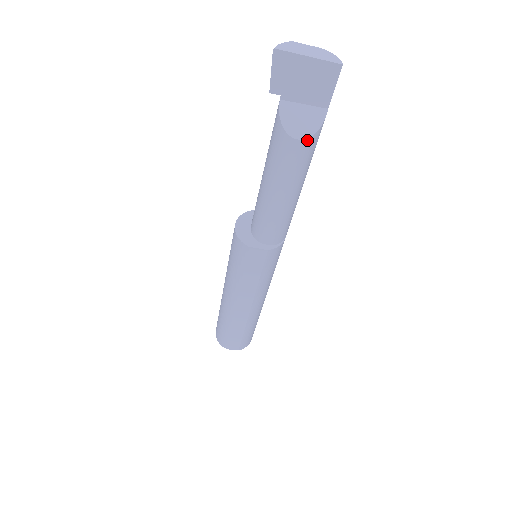
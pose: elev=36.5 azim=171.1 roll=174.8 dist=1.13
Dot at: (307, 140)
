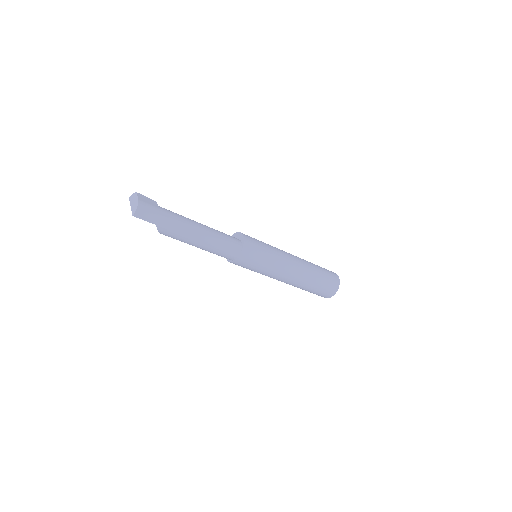
Dot at: (161, 233)
